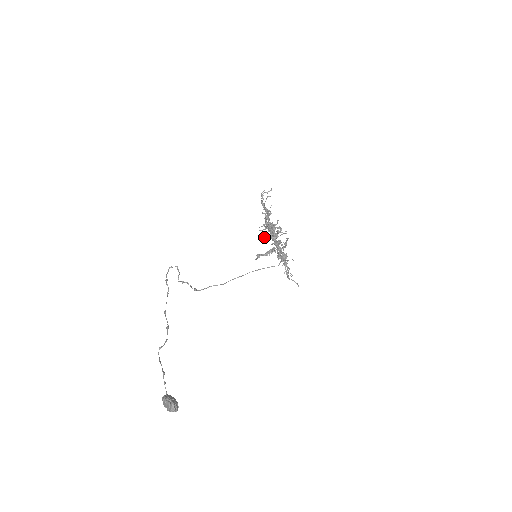
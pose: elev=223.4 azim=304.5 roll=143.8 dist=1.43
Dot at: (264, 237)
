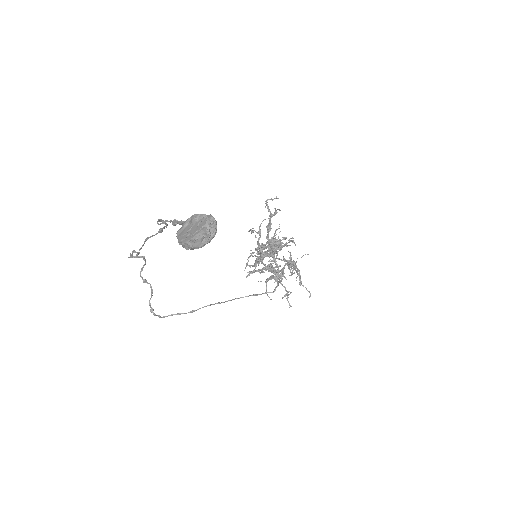
Dot at: occluded
